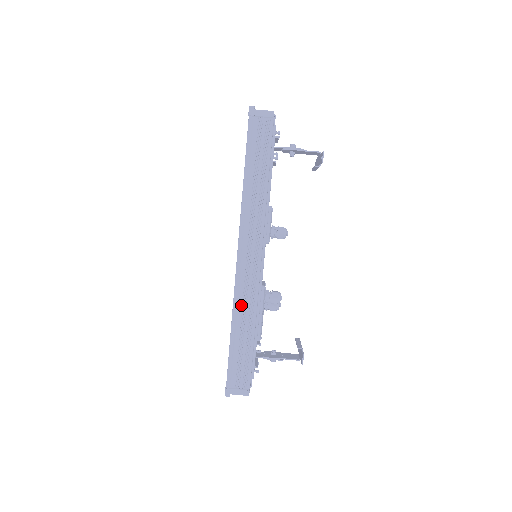
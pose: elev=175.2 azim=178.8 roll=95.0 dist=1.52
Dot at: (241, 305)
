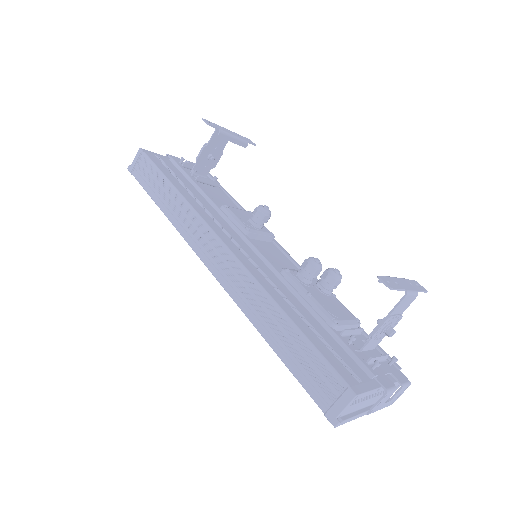
Dot at: (249, 305)
